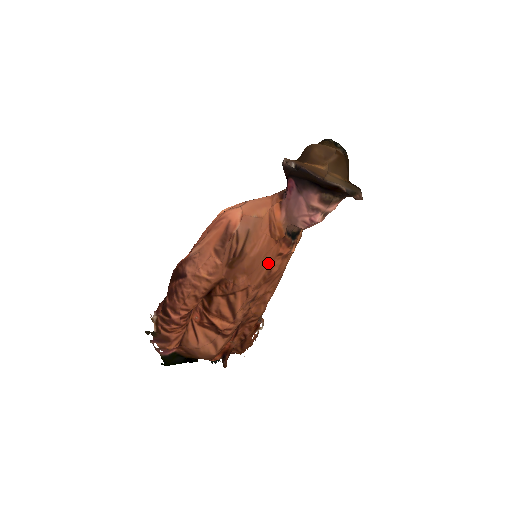
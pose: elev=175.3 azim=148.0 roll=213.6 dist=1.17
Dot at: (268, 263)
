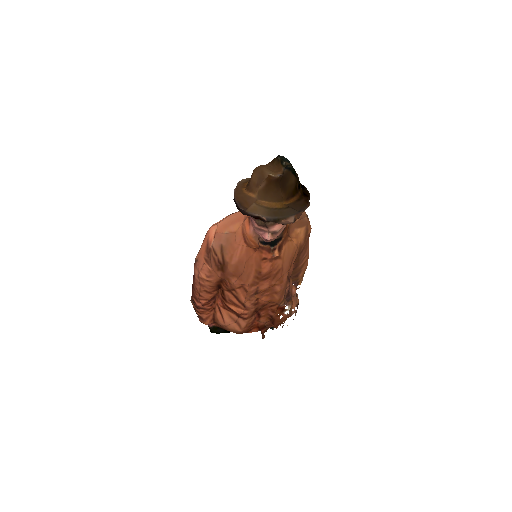
Dot at: (254, 267)
